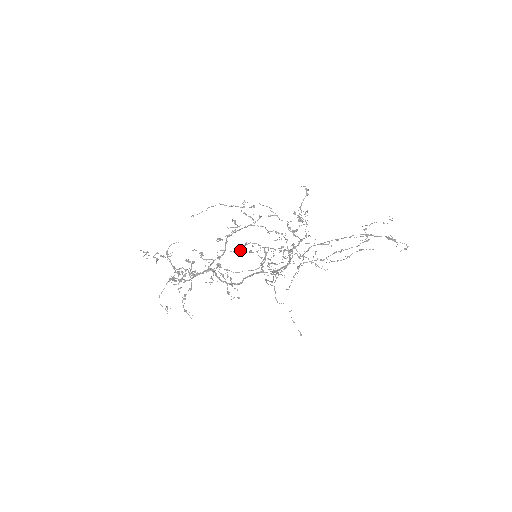
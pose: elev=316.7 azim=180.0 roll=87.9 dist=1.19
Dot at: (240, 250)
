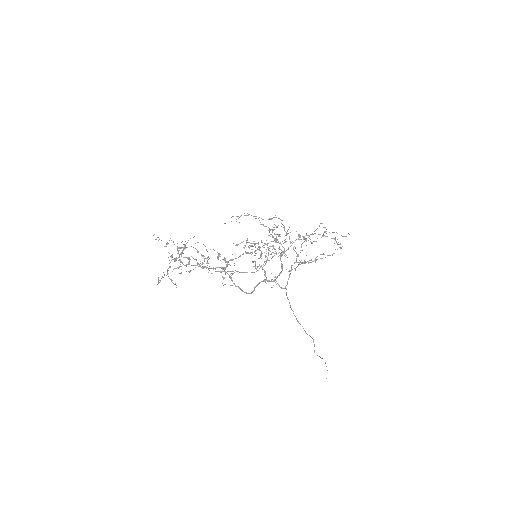
Dot at: occluded
